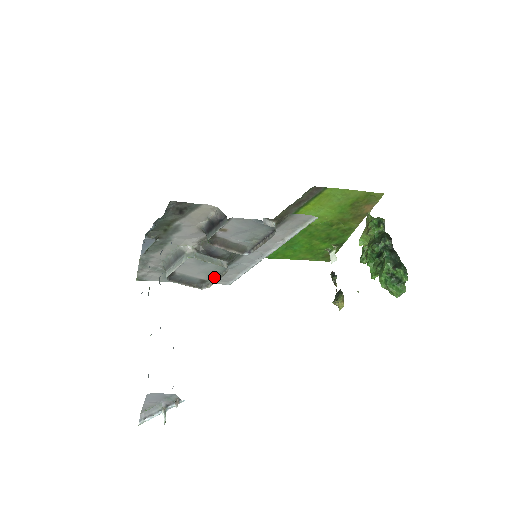
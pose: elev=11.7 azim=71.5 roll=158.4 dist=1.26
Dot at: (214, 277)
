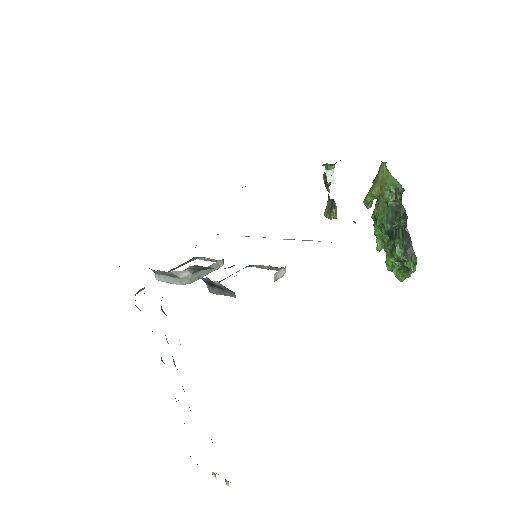
Dot at: (206, 258)
